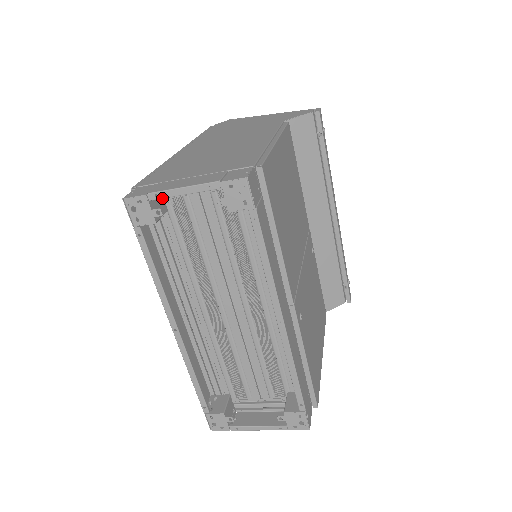
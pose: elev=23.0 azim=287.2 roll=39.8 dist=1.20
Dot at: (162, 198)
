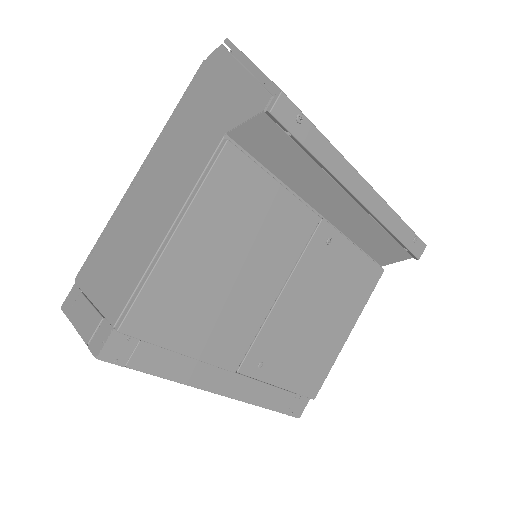
Dot at: occluded
